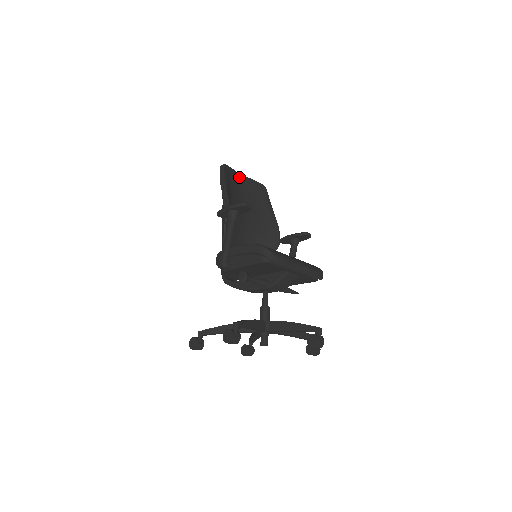
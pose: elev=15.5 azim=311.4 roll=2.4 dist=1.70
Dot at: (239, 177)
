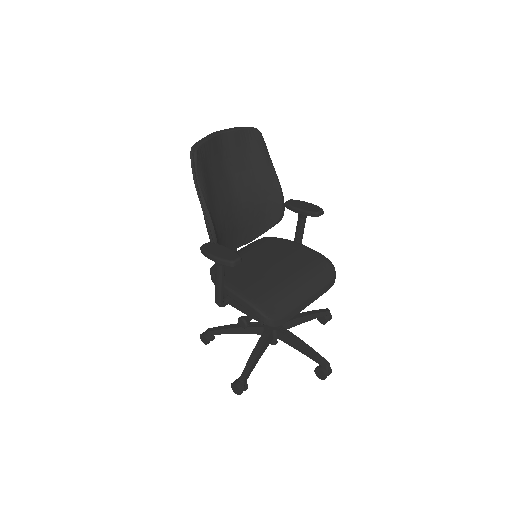
Dot at: (220, 139)
